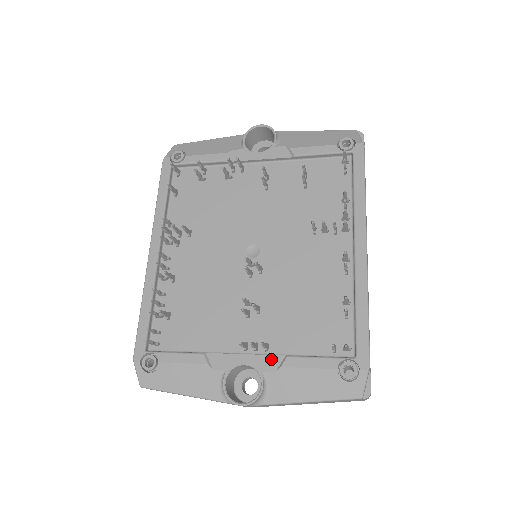
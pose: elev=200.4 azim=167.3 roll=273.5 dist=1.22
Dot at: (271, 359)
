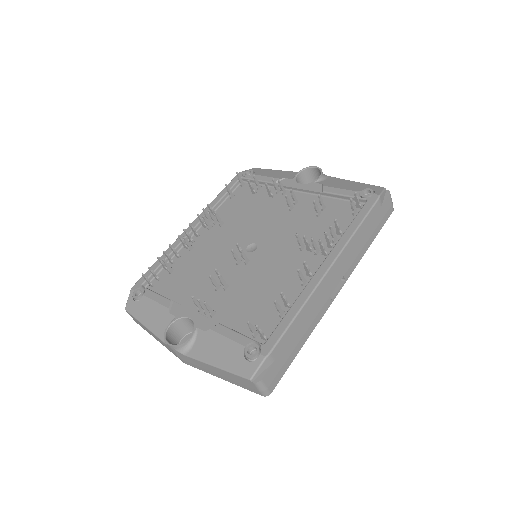
Dot at: (208, 322)
